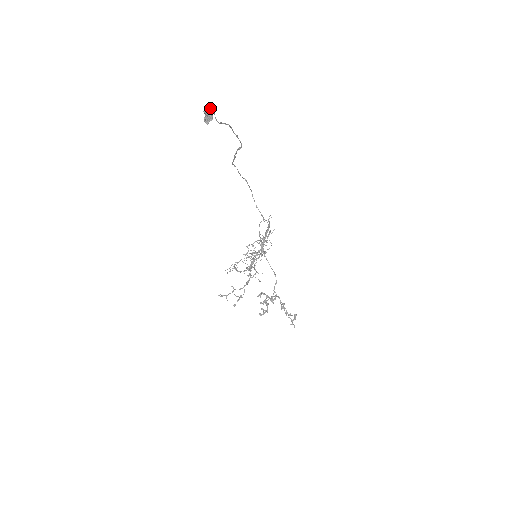
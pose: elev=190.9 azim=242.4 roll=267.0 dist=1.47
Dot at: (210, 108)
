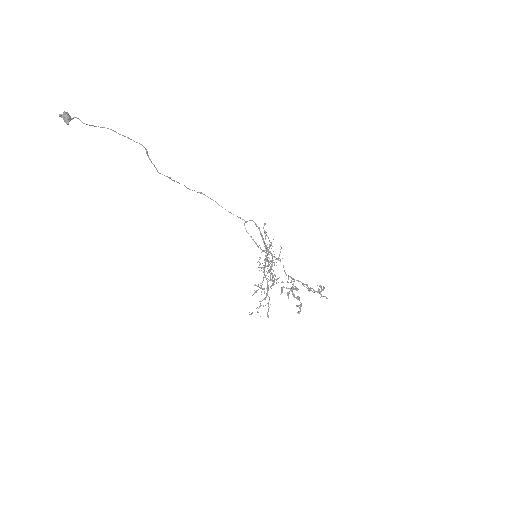
Dot at: (64, 112)
